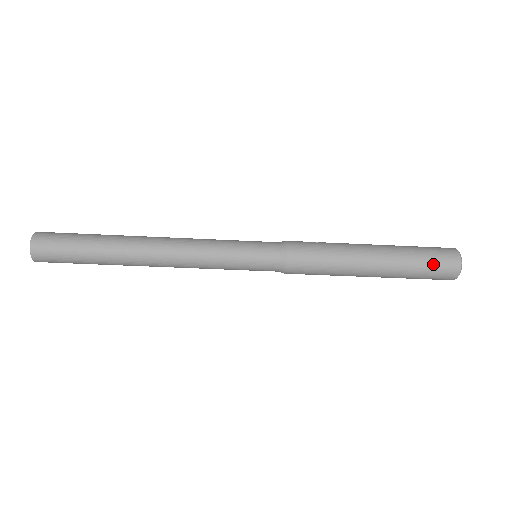
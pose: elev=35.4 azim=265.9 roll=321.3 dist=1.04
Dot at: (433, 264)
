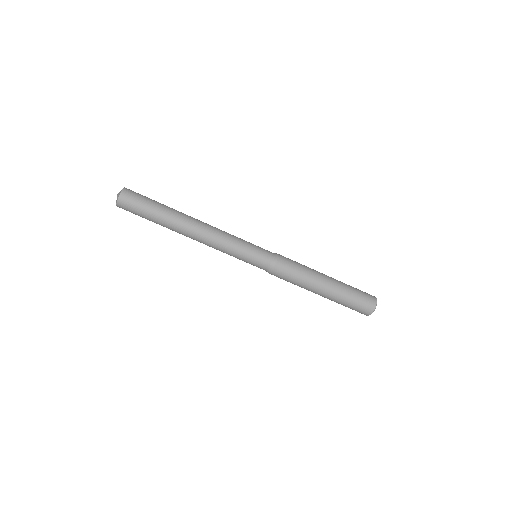
Dot at: (361, 298)
